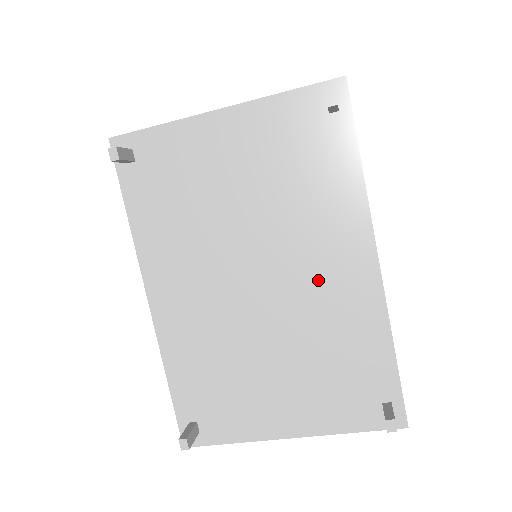
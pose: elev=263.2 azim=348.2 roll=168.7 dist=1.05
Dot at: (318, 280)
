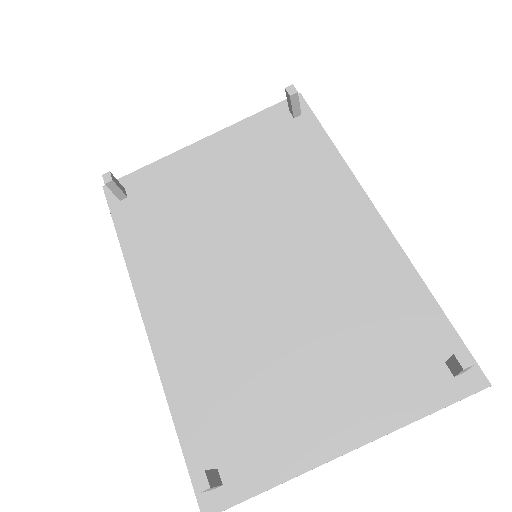
Dot at: (324, 247)
